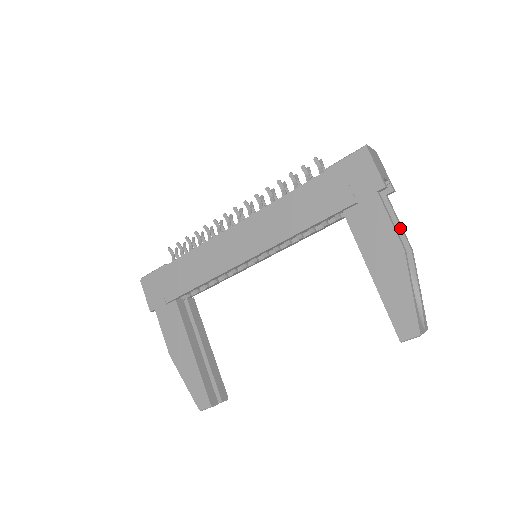
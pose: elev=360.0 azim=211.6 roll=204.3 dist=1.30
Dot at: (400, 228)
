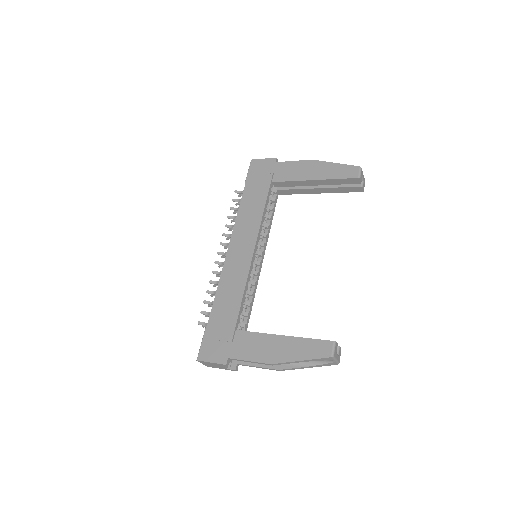
Dot at: occluded
